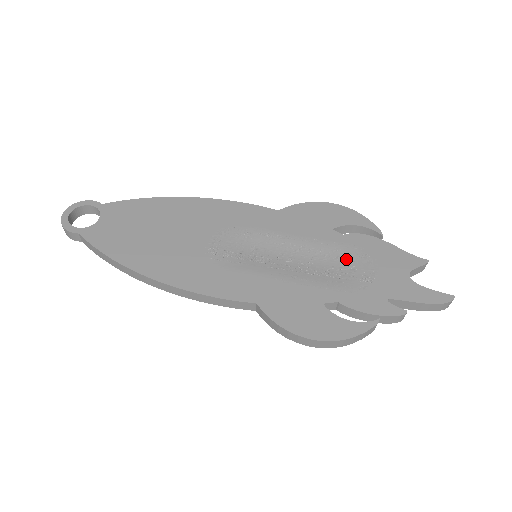
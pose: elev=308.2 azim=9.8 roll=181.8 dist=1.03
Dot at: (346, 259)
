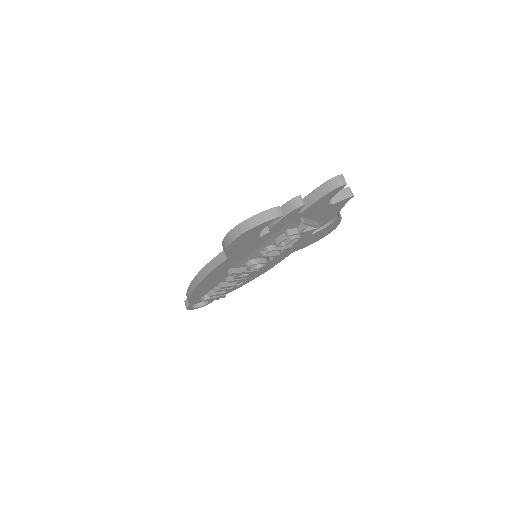
Dot at: occluded
